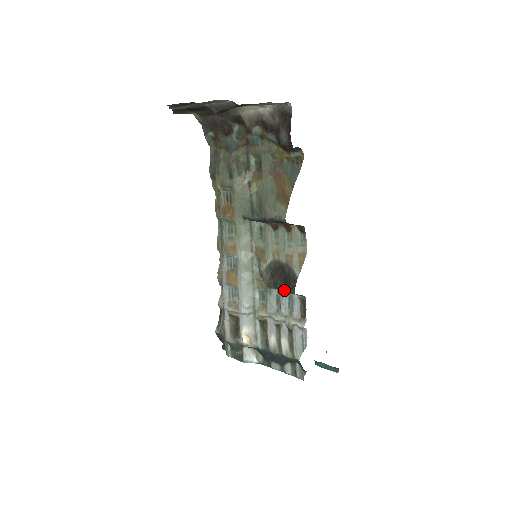
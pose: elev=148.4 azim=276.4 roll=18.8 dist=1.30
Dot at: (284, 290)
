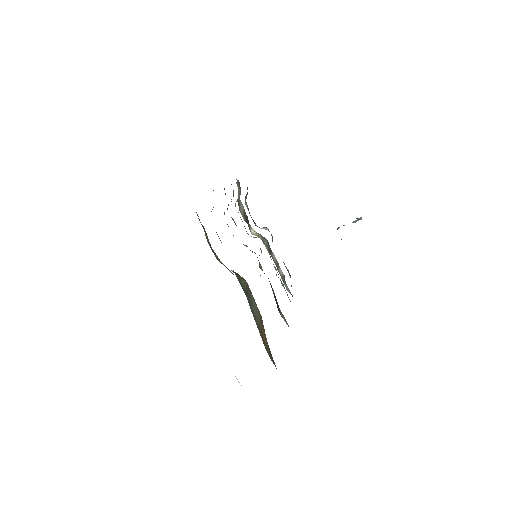
Dot at: occluded
